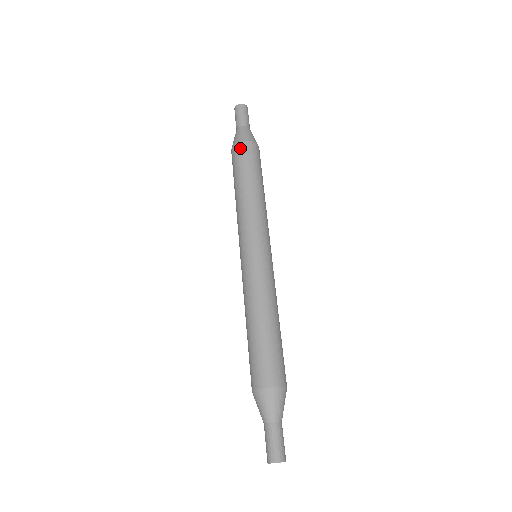
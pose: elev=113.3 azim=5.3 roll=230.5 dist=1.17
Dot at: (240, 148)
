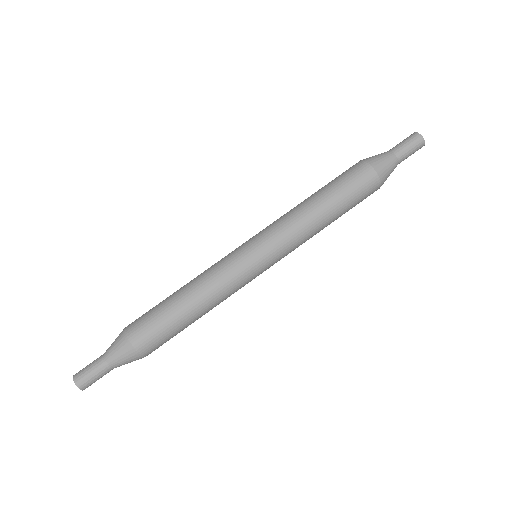
Dot at: (360, 168)
